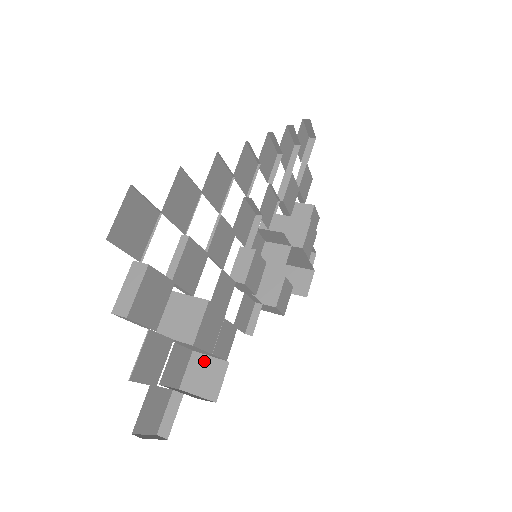
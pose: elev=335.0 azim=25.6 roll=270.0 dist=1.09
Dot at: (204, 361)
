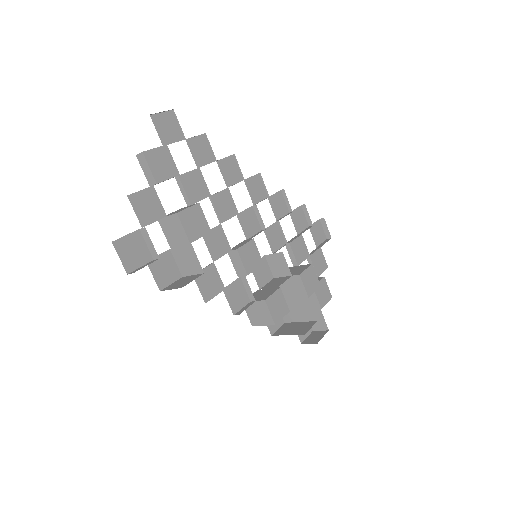
Dot at: (187, 278)
